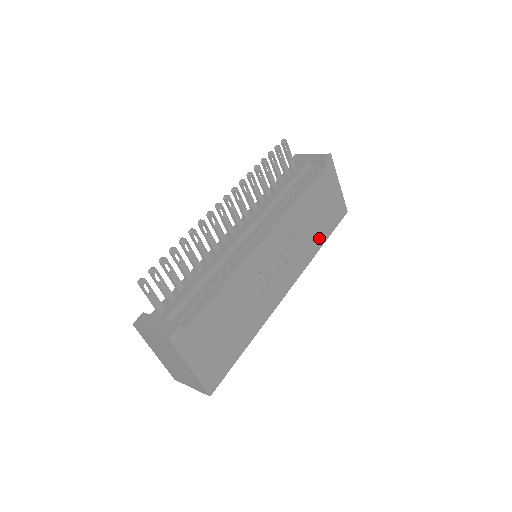
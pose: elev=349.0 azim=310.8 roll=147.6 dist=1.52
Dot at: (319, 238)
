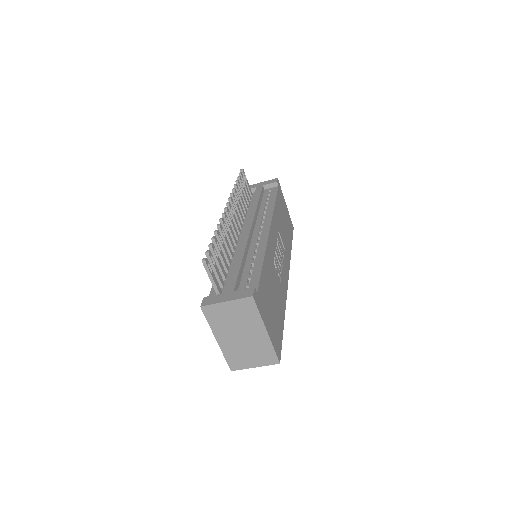
Dot at: (289, 243)
